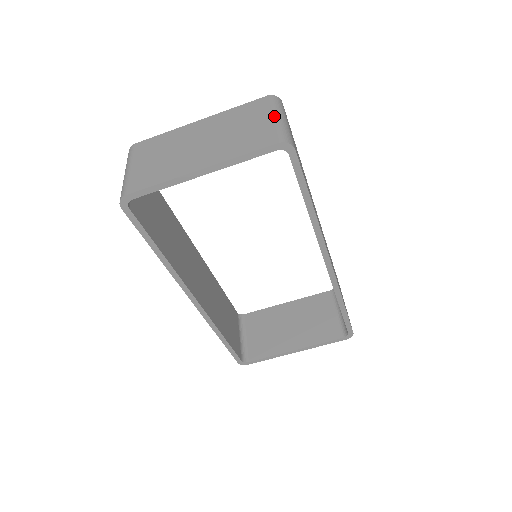
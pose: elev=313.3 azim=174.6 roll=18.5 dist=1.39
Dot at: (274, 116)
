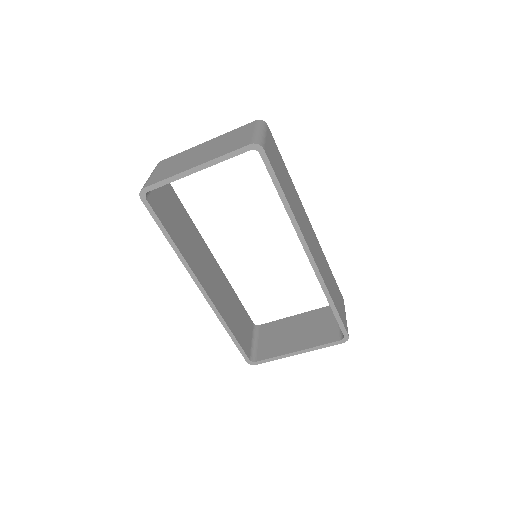
Dot at: (254, 130)
